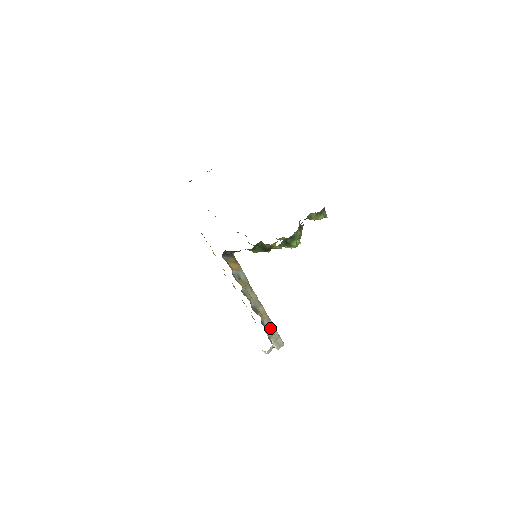
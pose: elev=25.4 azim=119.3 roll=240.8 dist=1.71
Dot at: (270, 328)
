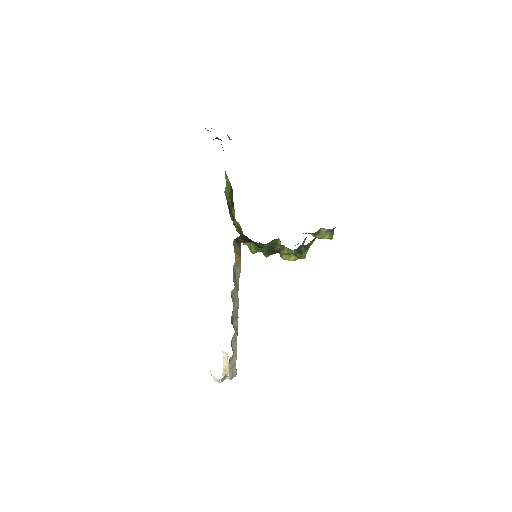
Dot at: (234, 350)
